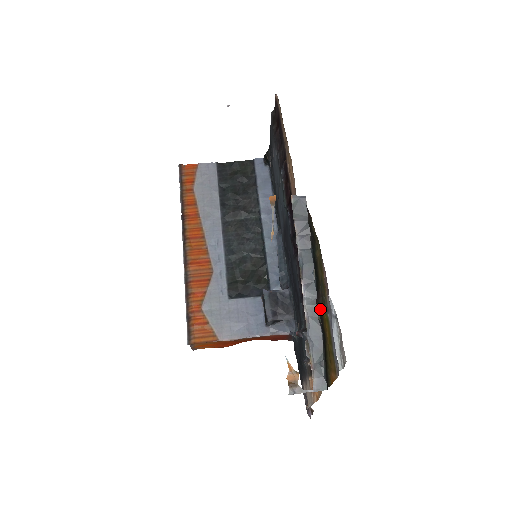
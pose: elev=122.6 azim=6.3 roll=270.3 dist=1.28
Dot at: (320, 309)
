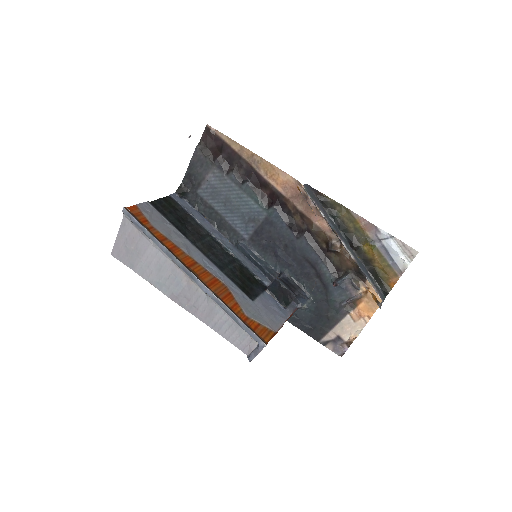
Dot at: (359, 249)
